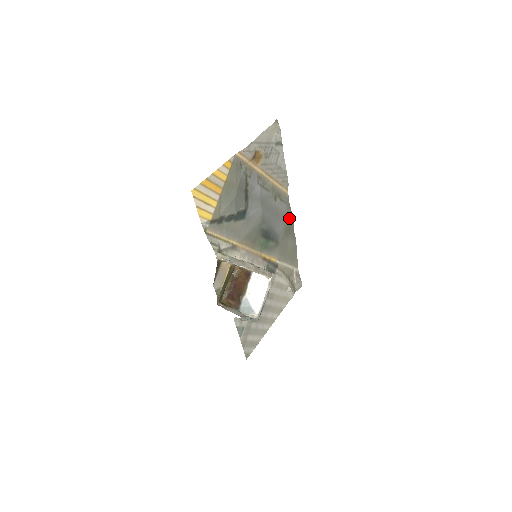
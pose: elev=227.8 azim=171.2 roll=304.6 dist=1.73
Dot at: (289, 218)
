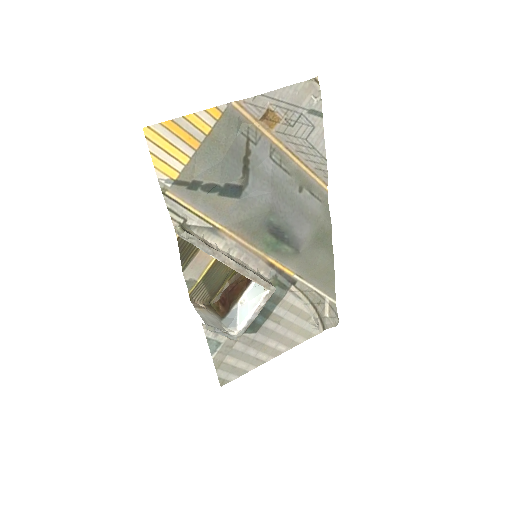
Dot at: (324, 224)
